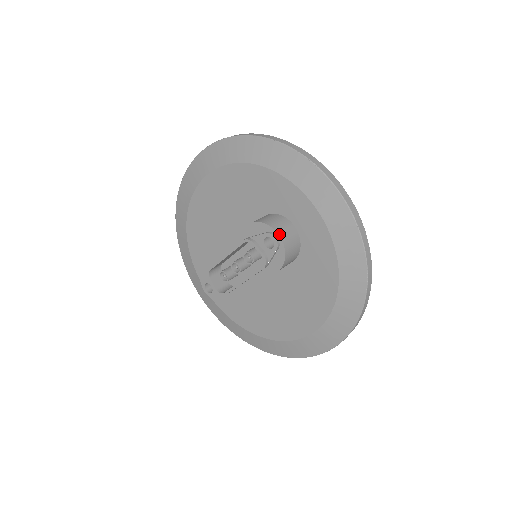
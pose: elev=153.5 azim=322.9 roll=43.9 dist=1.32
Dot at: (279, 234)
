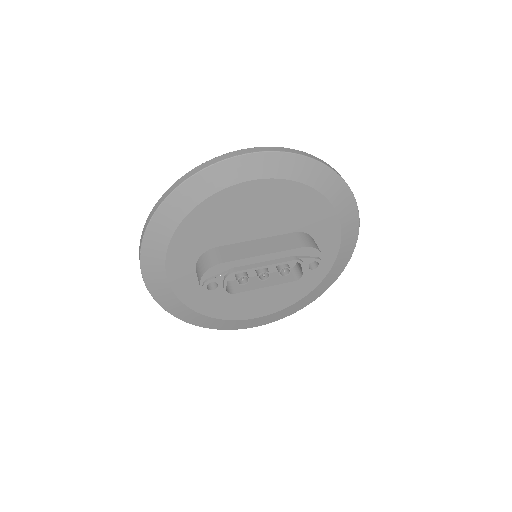
Dot at: (323, 260)
